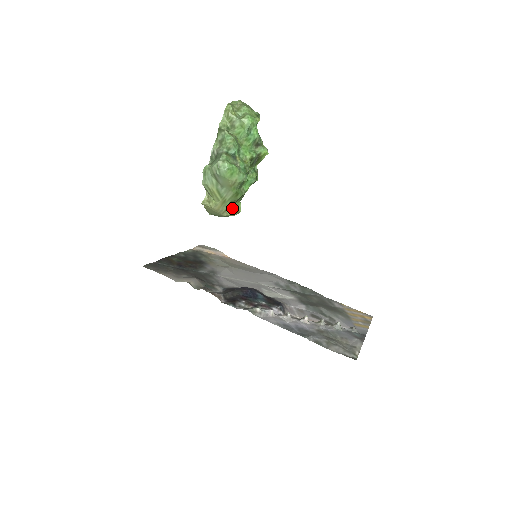
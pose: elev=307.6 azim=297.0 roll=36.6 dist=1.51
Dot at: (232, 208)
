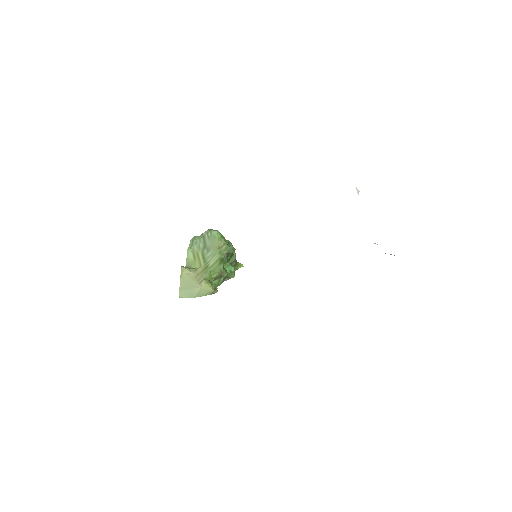
Dot at: (210, 283)
